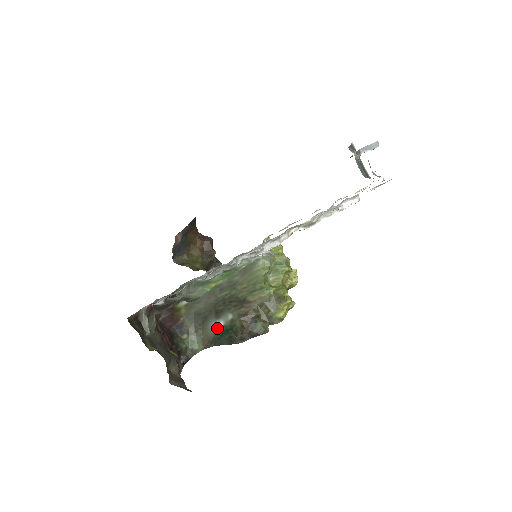
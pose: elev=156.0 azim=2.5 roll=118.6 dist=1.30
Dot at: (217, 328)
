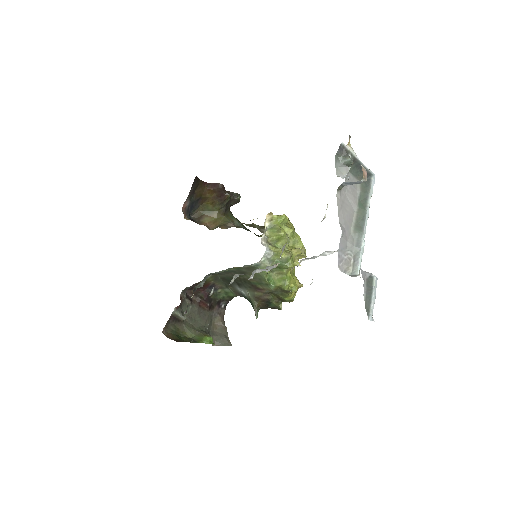
Dot at: (242, 293)
